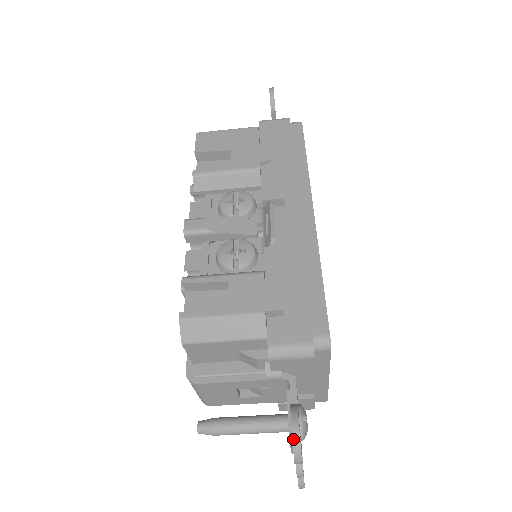
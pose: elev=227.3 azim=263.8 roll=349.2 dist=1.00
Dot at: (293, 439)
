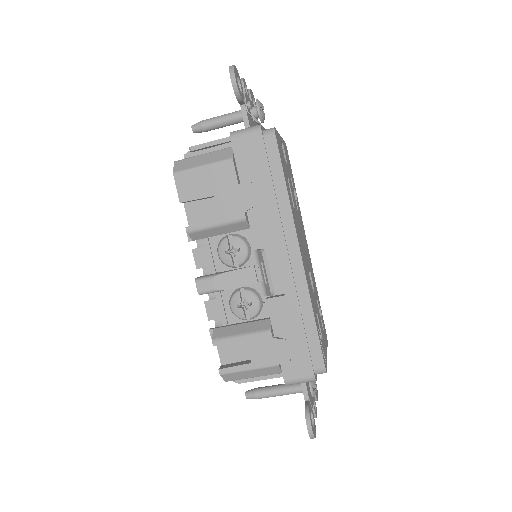
Dot at: (309, 435)
